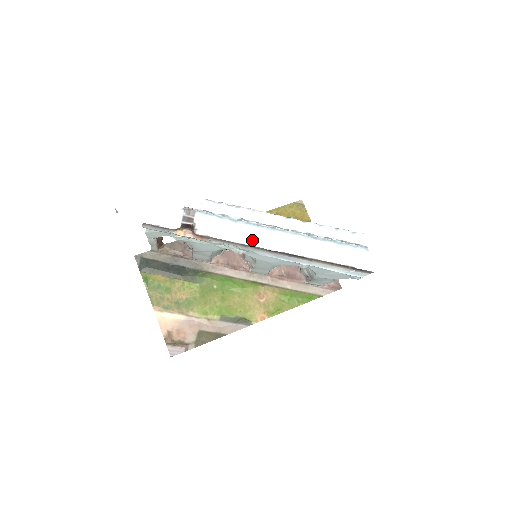
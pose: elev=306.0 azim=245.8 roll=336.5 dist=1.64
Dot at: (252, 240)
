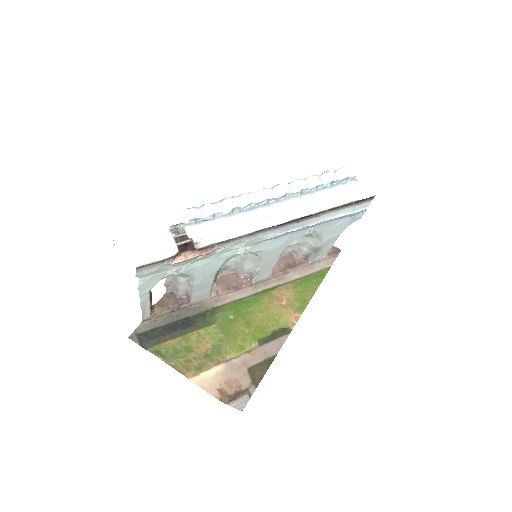
Dot at: (256, 225)
